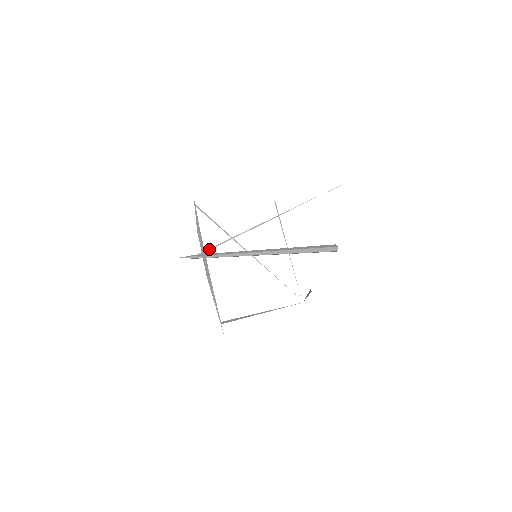
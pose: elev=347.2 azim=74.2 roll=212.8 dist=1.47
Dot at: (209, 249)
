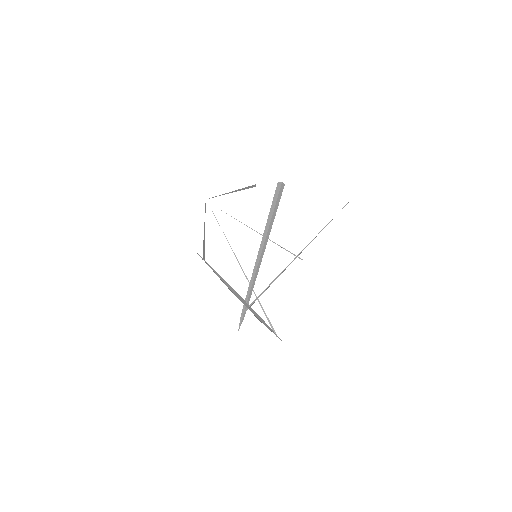
Dot at: occluded
